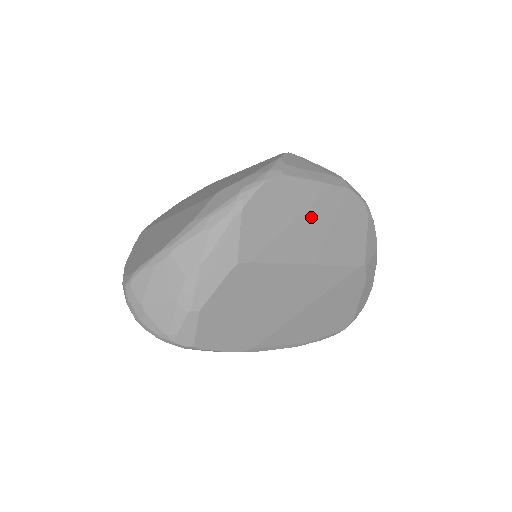
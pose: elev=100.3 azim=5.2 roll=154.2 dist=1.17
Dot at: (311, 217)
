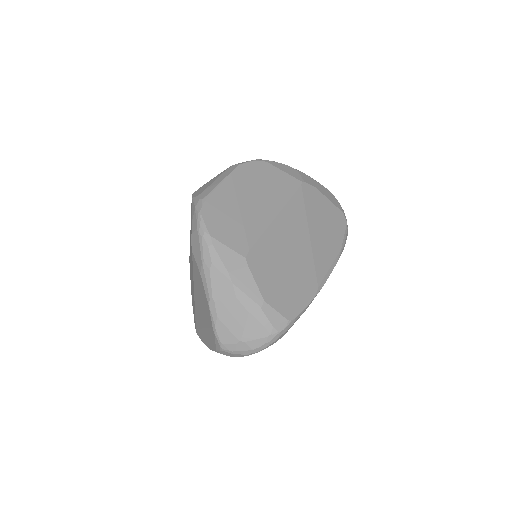
Dot at: (244, 197)
